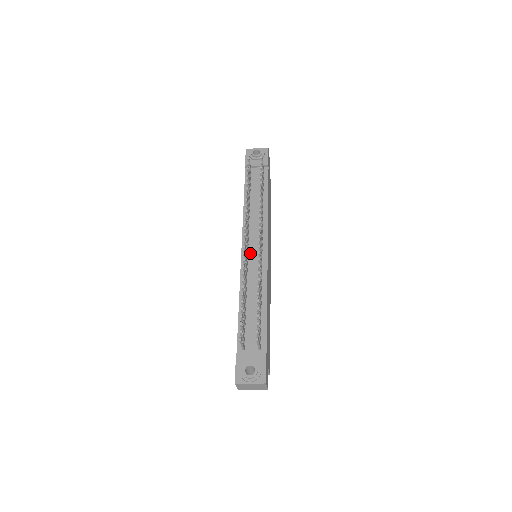
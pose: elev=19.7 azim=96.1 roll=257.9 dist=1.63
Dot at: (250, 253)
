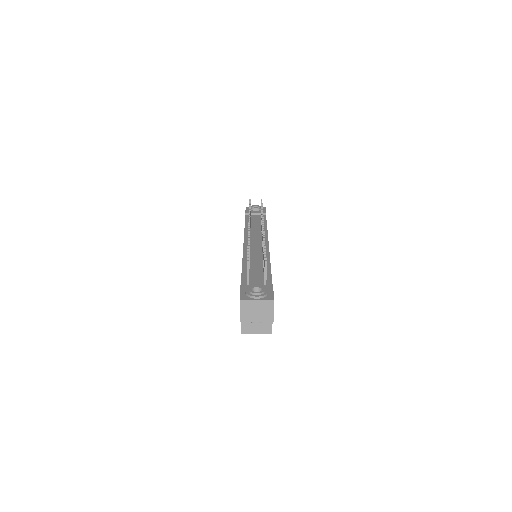
Dot at: (252, 245)
